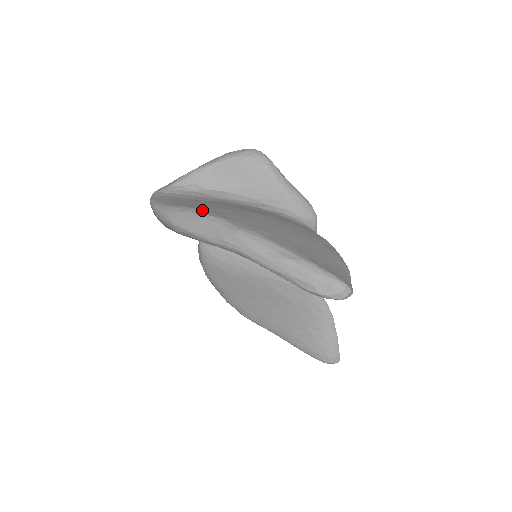
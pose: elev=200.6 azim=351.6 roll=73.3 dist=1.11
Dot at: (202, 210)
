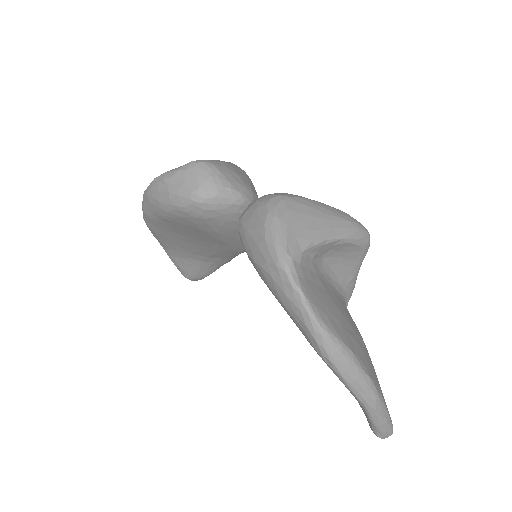
Dot at: (359, 359)
